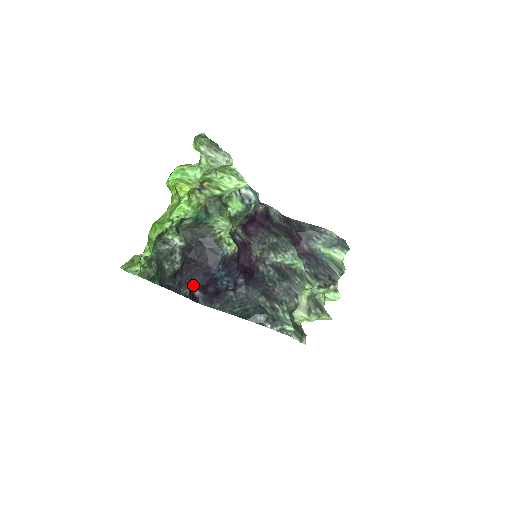
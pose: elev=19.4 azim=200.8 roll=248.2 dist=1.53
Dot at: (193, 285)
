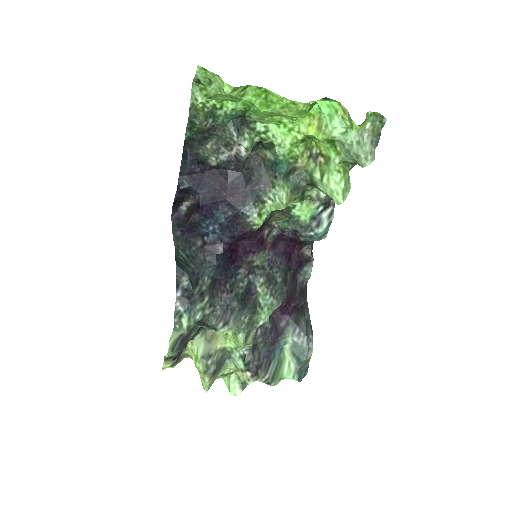
Dot at: (195, 190)
